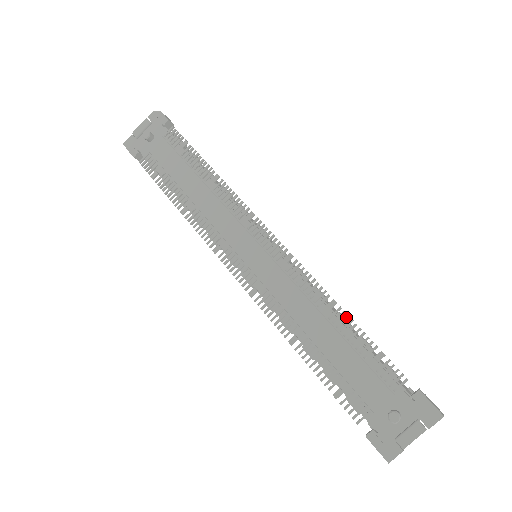
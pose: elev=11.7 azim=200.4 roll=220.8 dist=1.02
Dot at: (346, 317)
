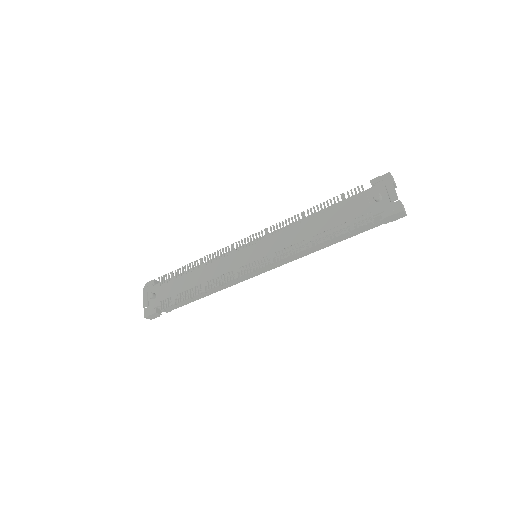
Dot at: (313, 208)
